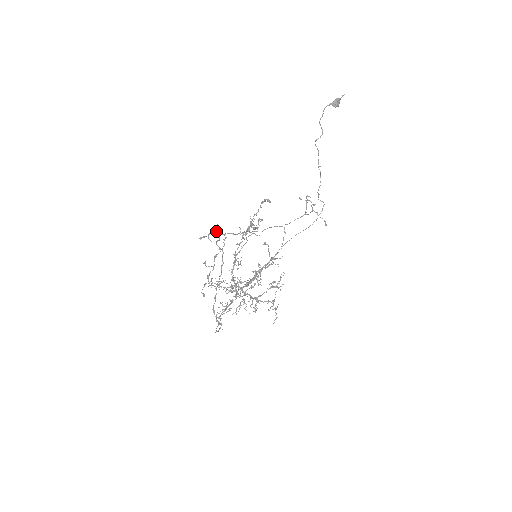
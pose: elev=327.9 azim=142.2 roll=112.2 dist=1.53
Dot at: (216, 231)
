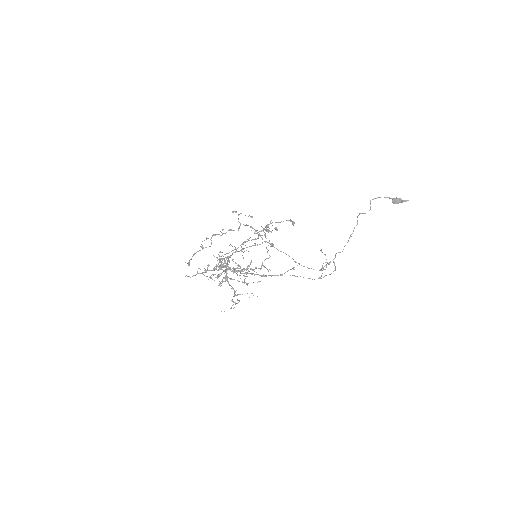
Dot at: occluded
